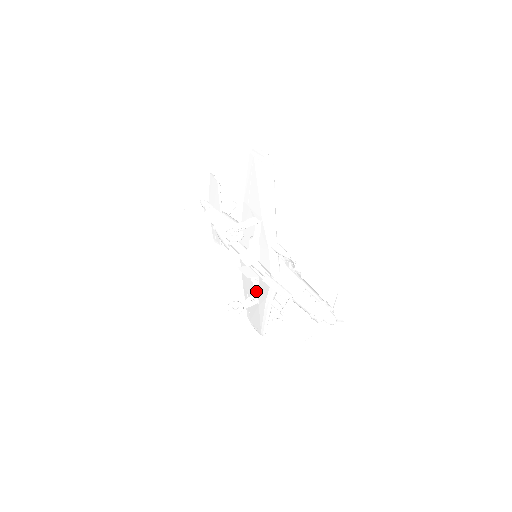
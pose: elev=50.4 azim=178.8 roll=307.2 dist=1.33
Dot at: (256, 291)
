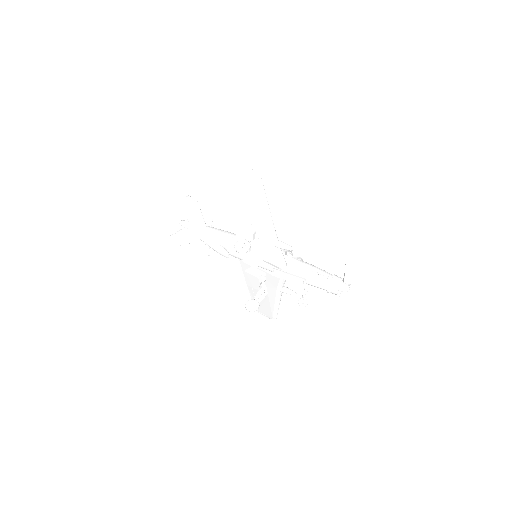
Dot at: (261, 285)
